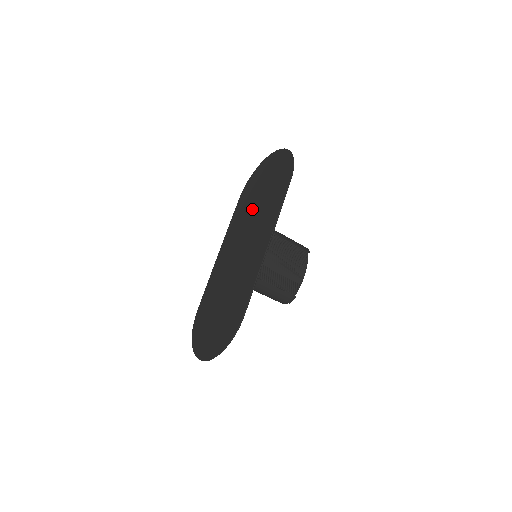
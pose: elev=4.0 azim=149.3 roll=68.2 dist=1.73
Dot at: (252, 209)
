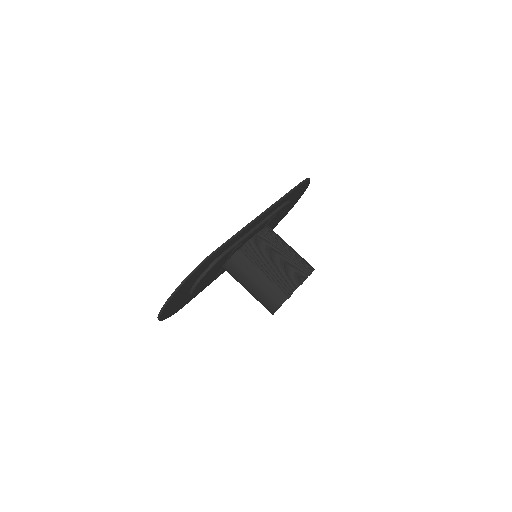
Dot at: occluded
